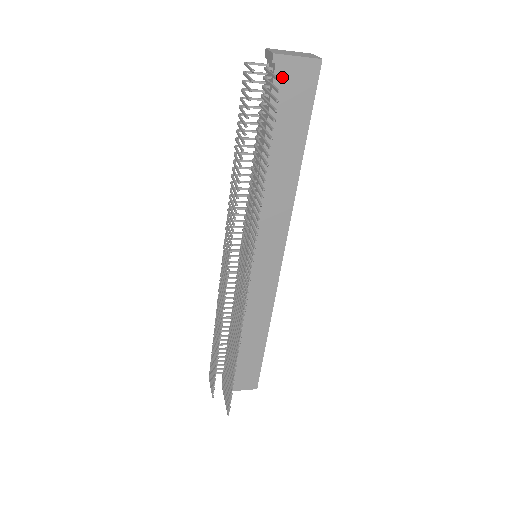
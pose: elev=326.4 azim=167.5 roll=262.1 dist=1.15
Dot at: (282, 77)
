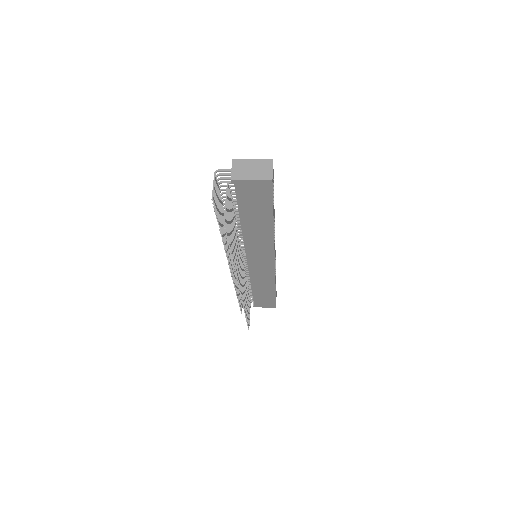
Dot at: (242, 189)
